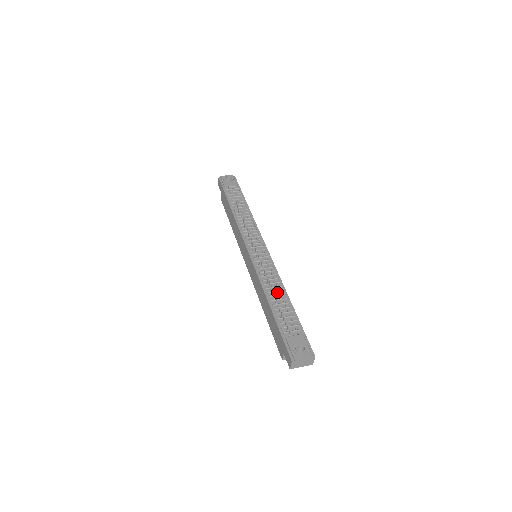
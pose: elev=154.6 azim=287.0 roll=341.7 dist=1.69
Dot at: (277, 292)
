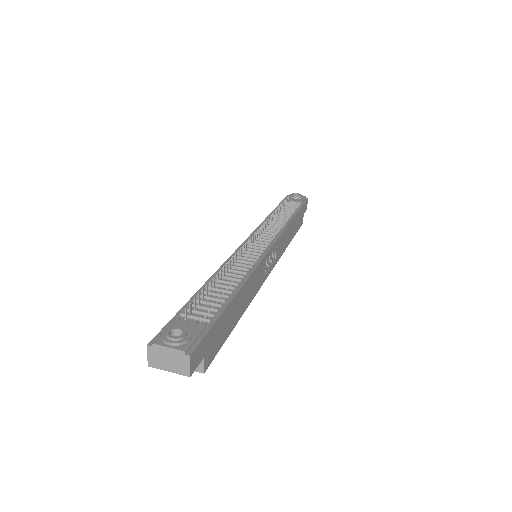
Dot at: (230, 280)
